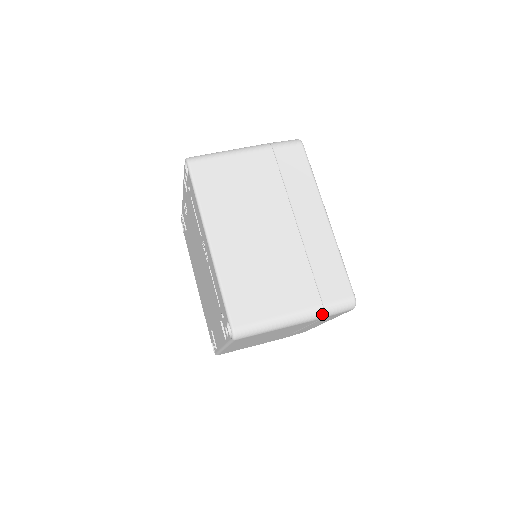
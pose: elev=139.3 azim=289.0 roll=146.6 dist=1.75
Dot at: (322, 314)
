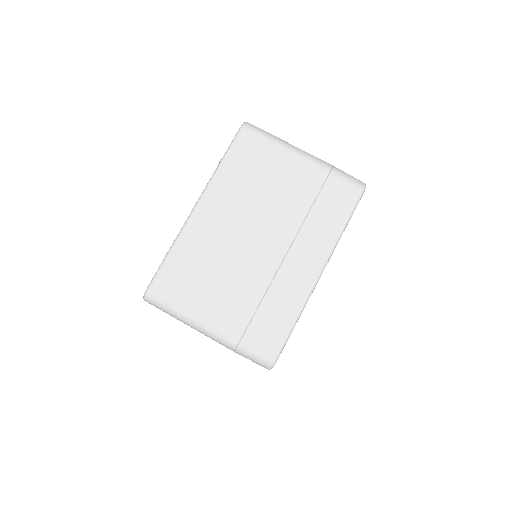
Dot at: occluded
